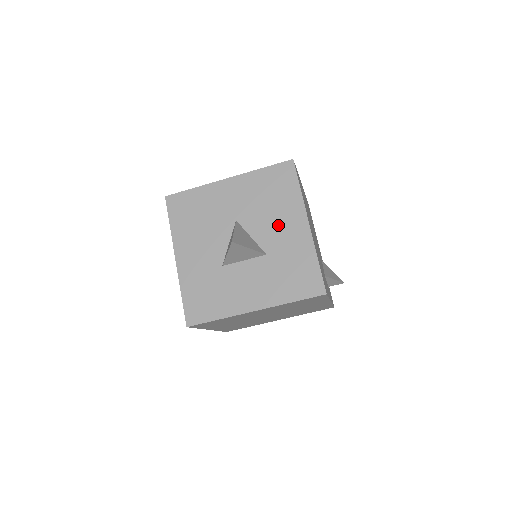
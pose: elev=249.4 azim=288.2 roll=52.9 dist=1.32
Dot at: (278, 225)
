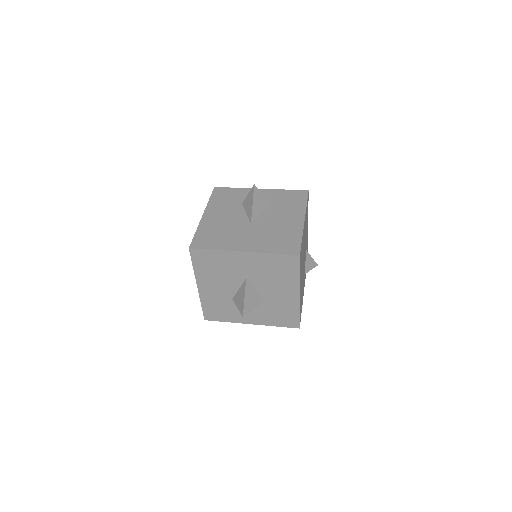
Dot at: (277, 289)
